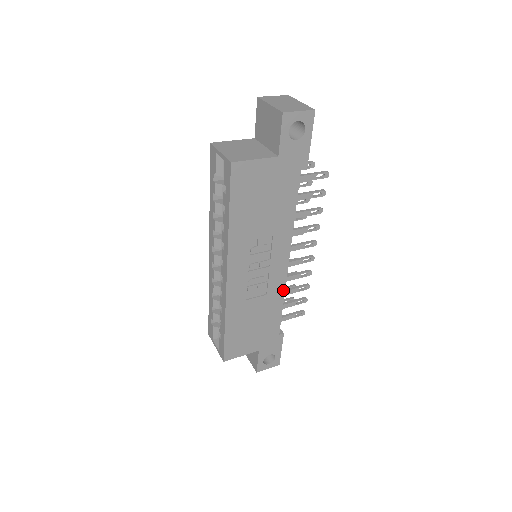
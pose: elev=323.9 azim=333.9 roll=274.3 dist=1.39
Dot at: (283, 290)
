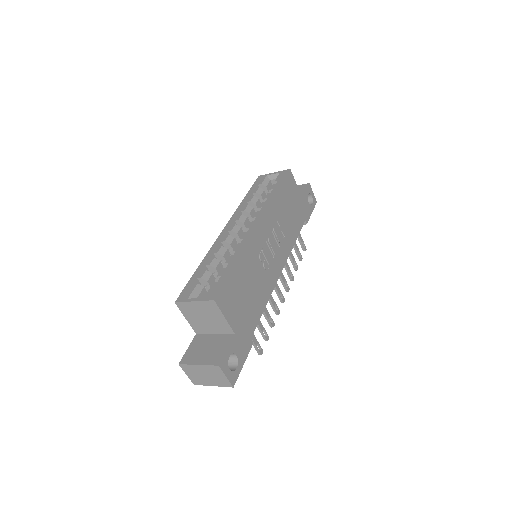
Dot at: (271, 291)
